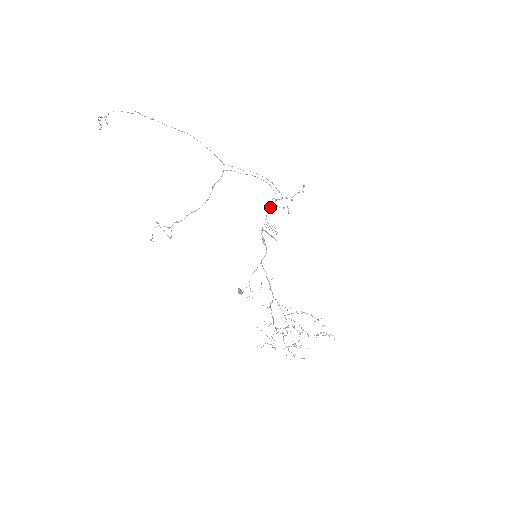
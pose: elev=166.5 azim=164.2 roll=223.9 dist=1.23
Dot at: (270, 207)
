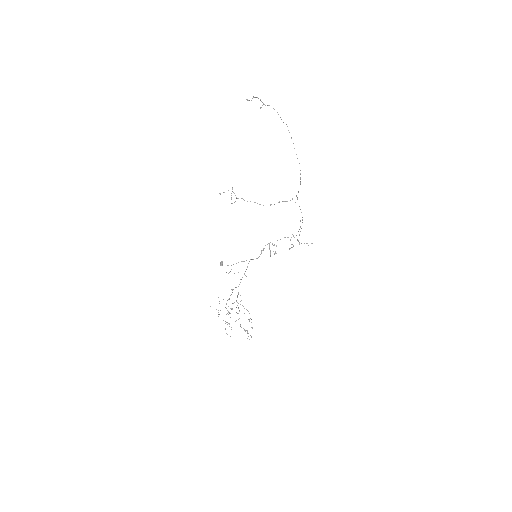
Dot at: (287, 237)
